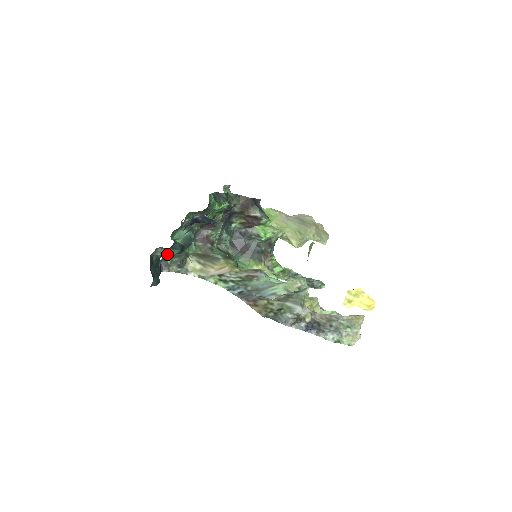
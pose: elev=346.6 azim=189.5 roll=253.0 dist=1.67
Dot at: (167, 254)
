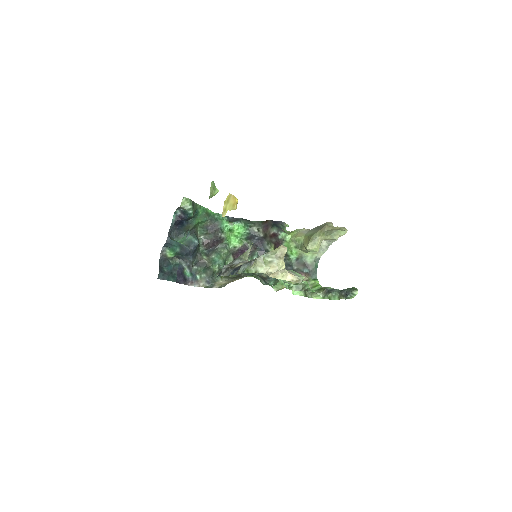
Dot at: (173, 254)
